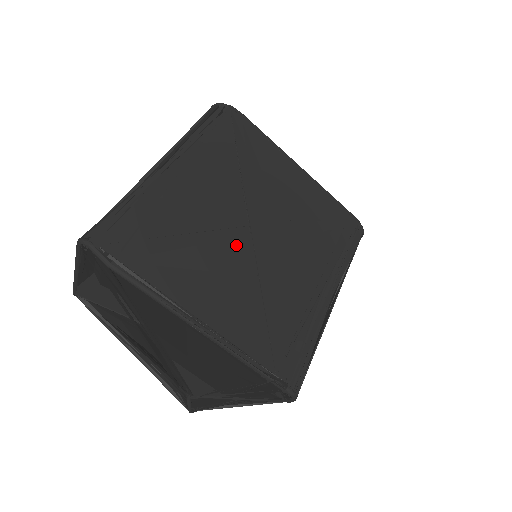
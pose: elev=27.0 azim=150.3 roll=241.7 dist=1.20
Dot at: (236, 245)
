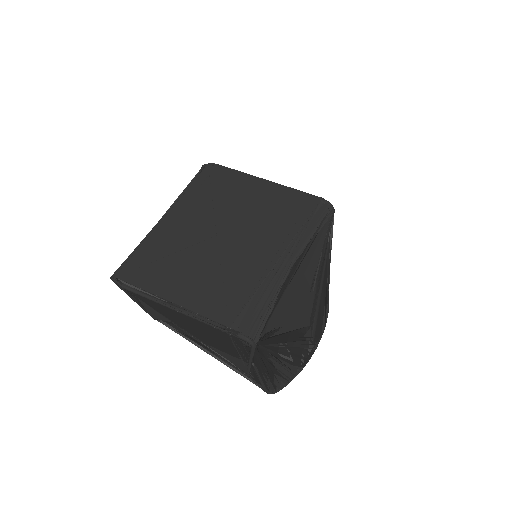
Dot at: (205, 251)
